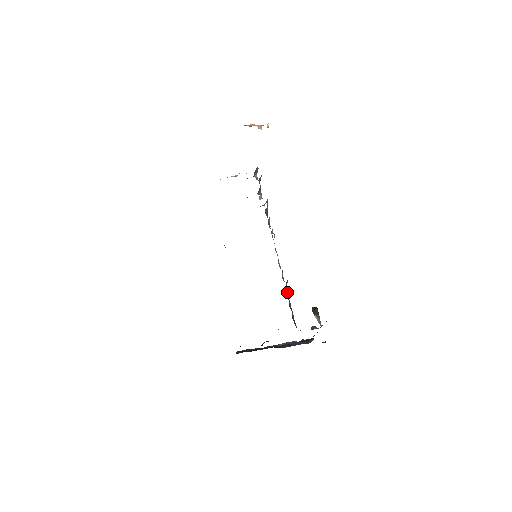
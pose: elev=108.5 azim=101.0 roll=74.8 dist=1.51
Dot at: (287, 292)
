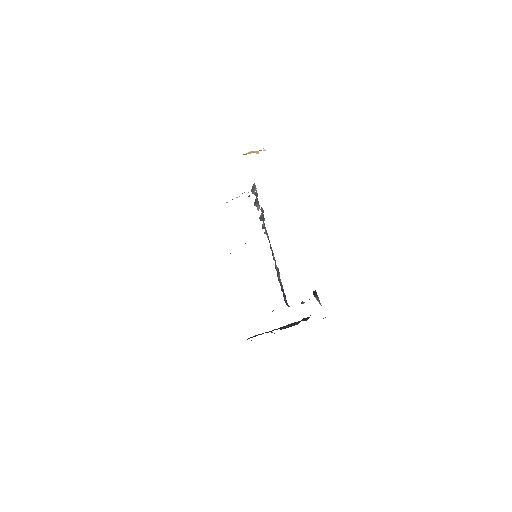
Dot at: (279, 279)
